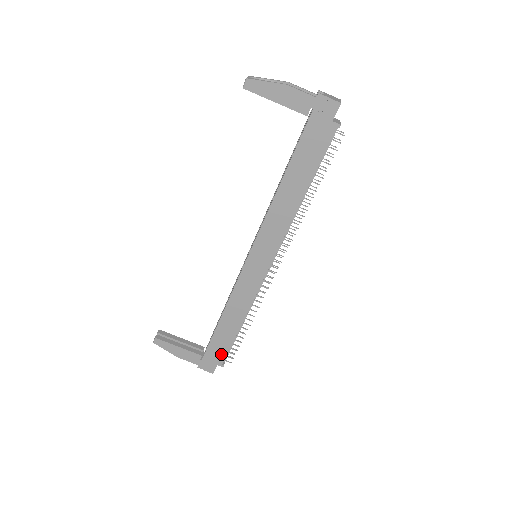
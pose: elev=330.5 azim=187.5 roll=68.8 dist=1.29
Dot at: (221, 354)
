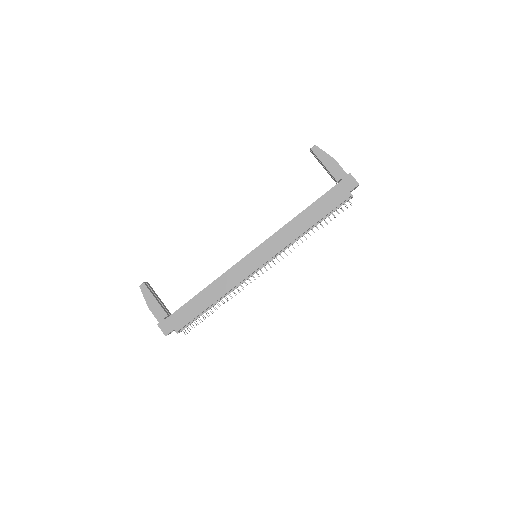
Dot at: (184, 321)
